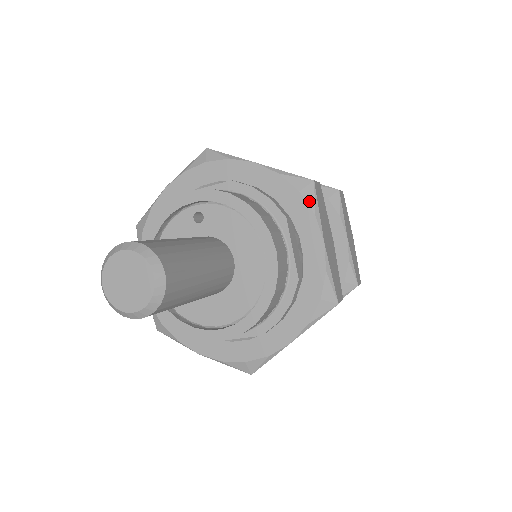
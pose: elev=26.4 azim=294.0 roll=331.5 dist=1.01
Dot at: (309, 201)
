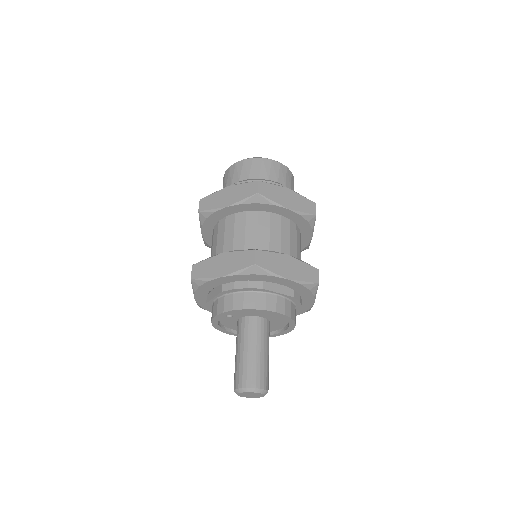
Dot at: (263, 274)
